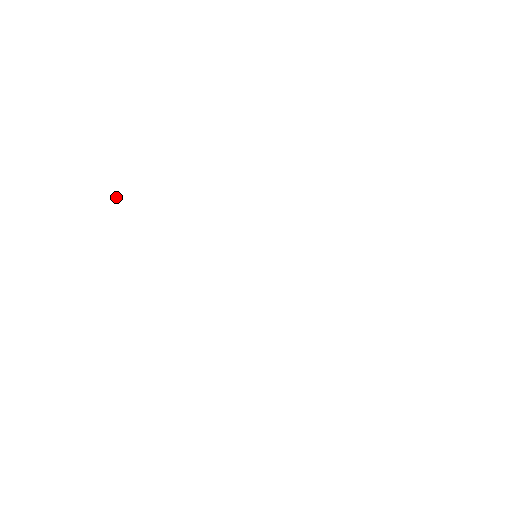
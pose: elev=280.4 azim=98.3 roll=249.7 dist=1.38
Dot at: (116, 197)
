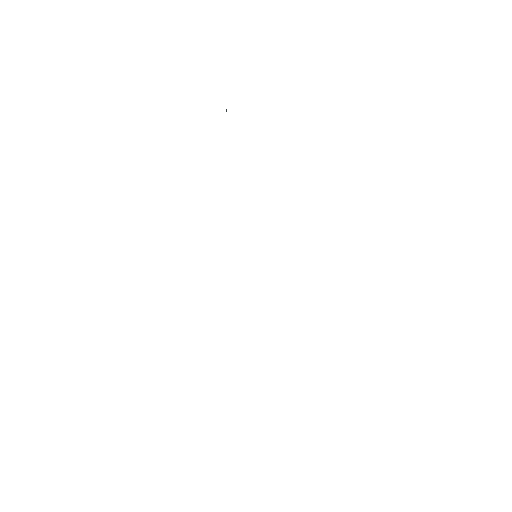
Dot at: occluded
